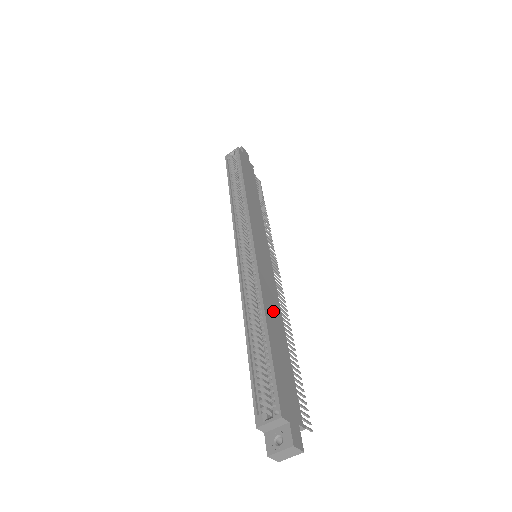
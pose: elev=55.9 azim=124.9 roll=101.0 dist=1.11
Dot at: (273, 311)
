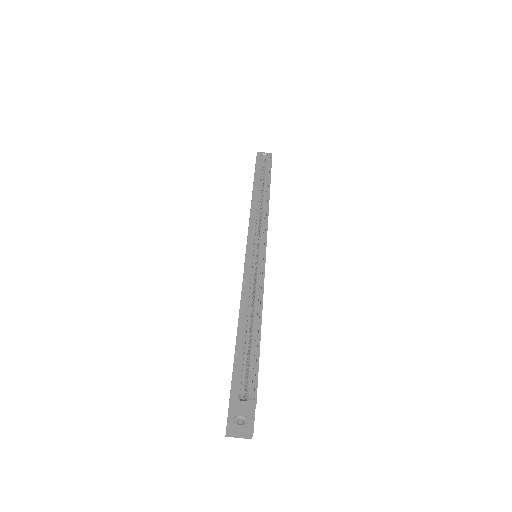
Dot at: occluded
